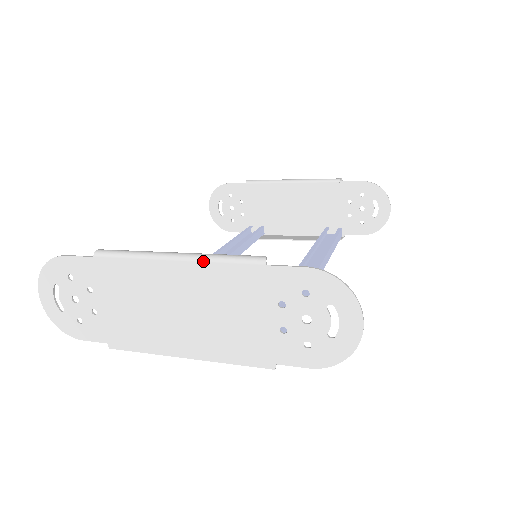
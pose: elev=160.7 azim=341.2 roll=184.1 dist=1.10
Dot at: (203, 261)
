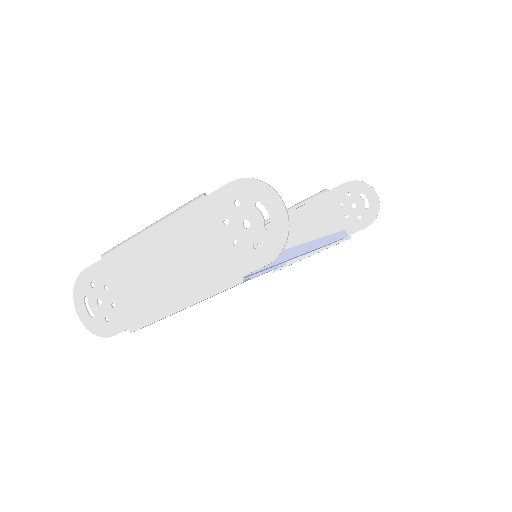
Dot at: (166, 219)
